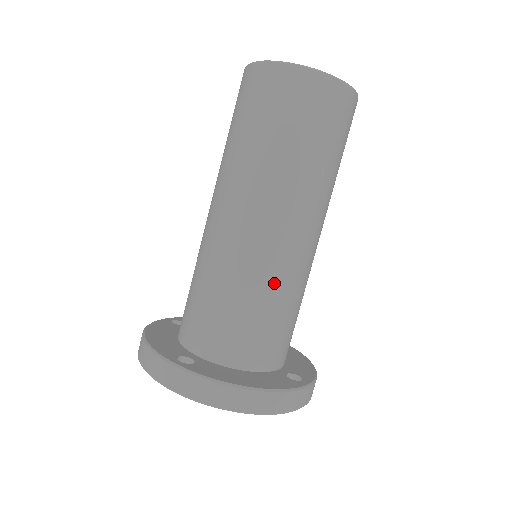
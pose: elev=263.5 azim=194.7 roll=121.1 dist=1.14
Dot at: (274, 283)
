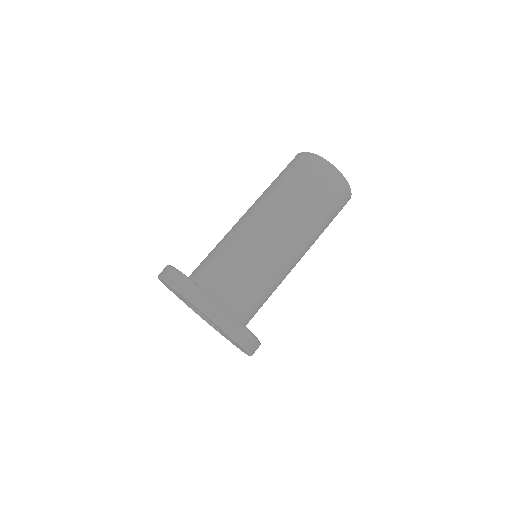
Dot at: (255, 256)
